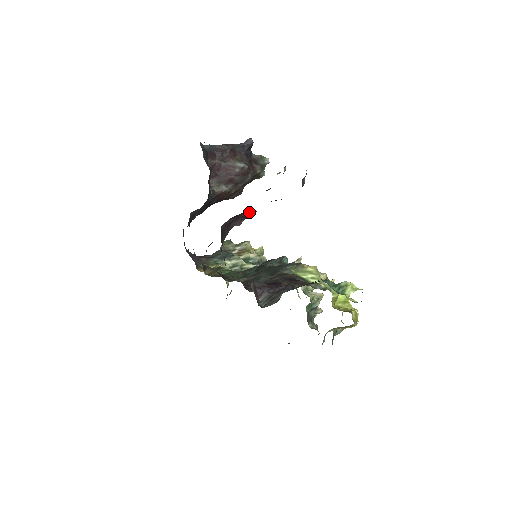
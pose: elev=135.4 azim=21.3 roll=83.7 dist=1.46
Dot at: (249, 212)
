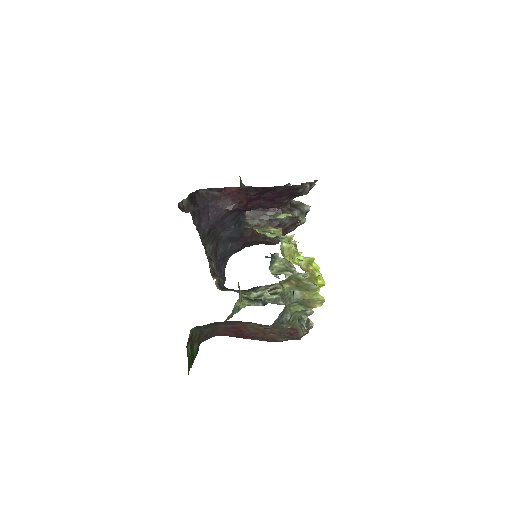
Dot at: (233, 188)
